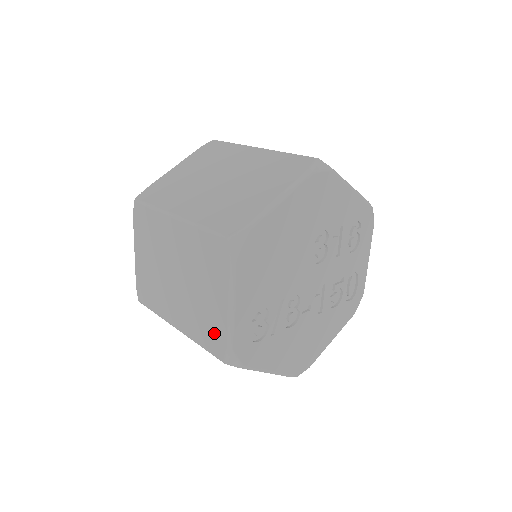
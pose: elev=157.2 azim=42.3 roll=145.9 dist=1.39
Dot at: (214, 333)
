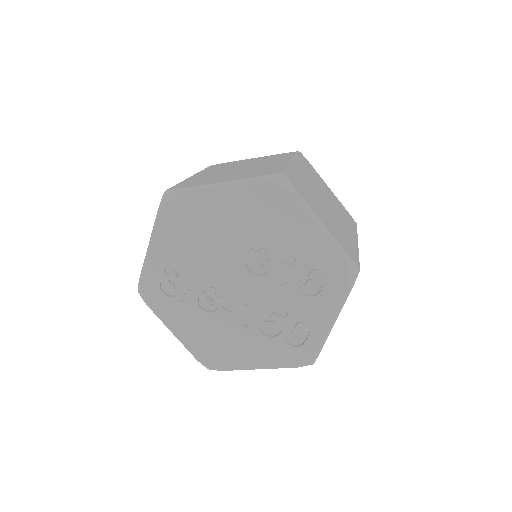
Dot at: occluded
